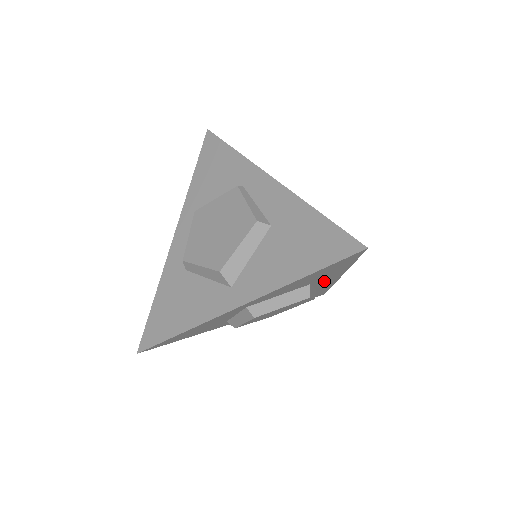
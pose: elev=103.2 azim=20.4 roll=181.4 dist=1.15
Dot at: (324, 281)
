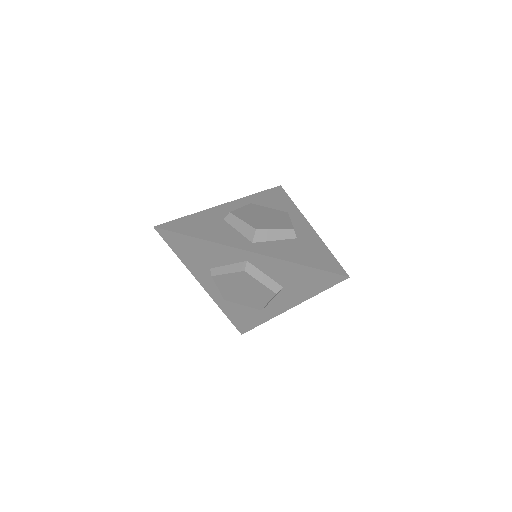
Dot at: (284, 299)
